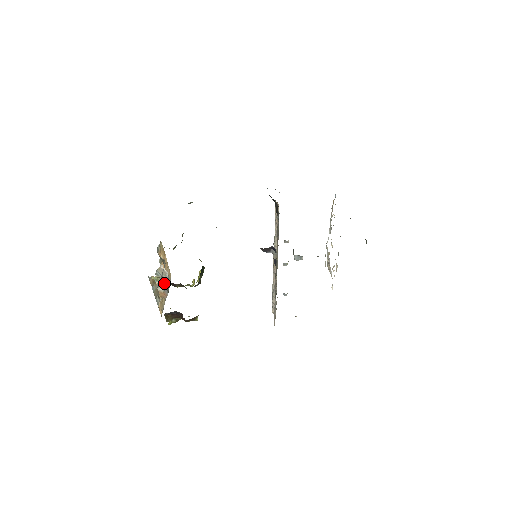
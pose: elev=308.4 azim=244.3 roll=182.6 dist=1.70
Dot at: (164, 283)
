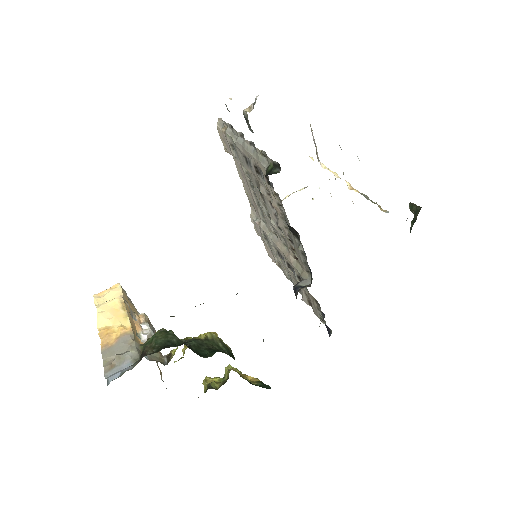
Dot at: occluded
